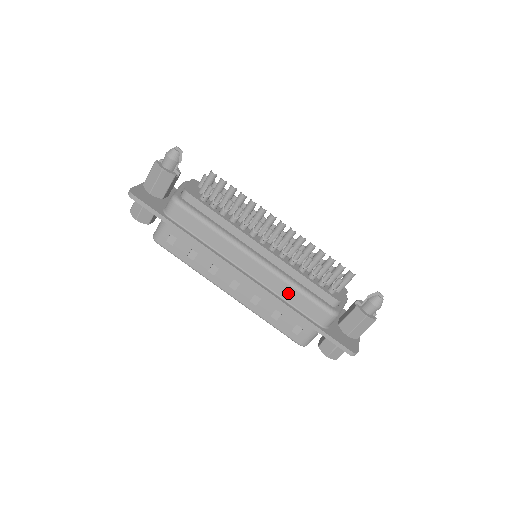
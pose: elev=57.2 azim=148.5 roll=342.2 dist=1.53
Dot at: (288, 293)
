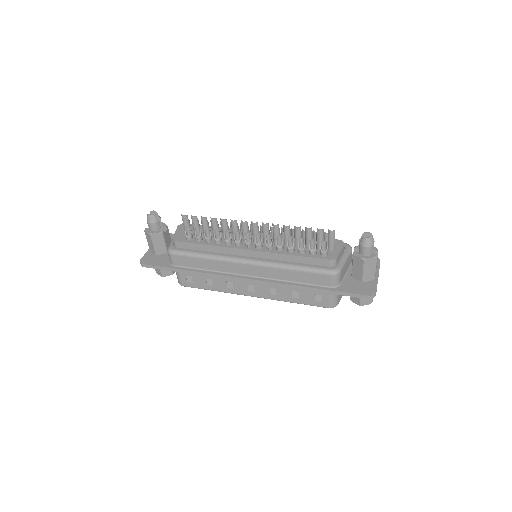
Dot at: (289, 275)
